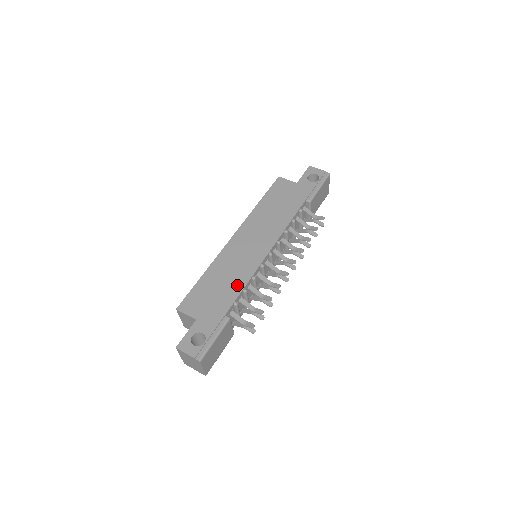
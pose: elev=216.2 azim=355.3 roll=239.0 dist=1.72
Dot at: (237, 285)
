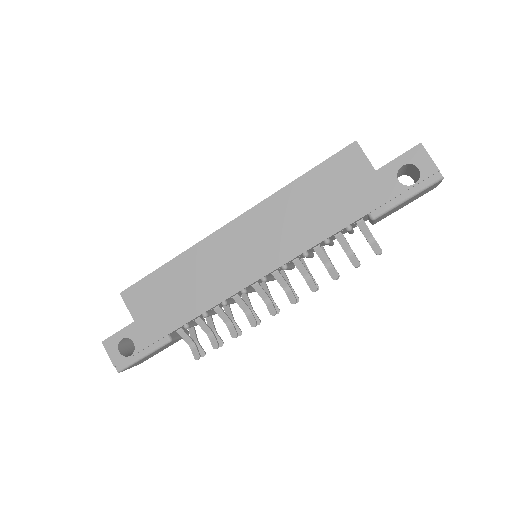
Dot at: (198, 304)
